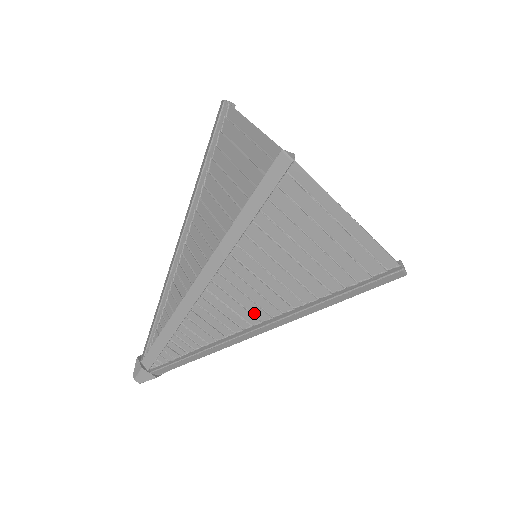
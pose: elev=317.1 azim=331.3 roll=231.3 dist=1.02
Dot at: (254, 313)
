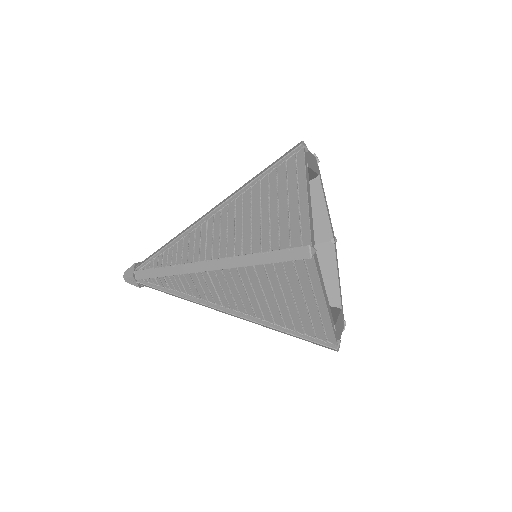
Dot at: (214, 252)
